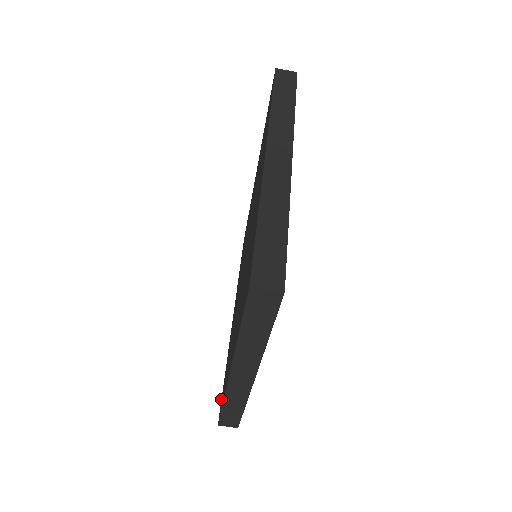
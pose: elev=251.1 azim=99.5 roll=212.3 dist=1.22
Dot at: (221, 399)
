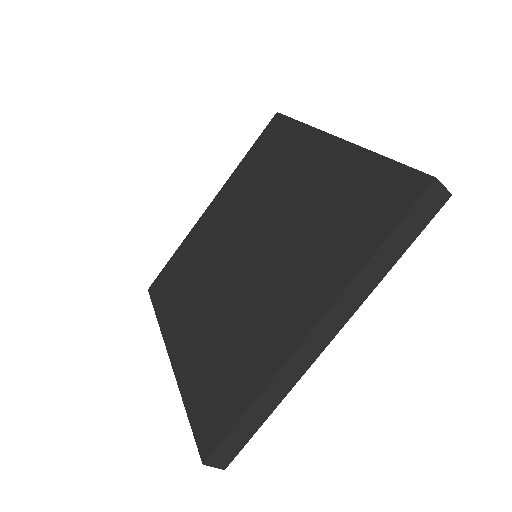
Dot at: (160, 272)
